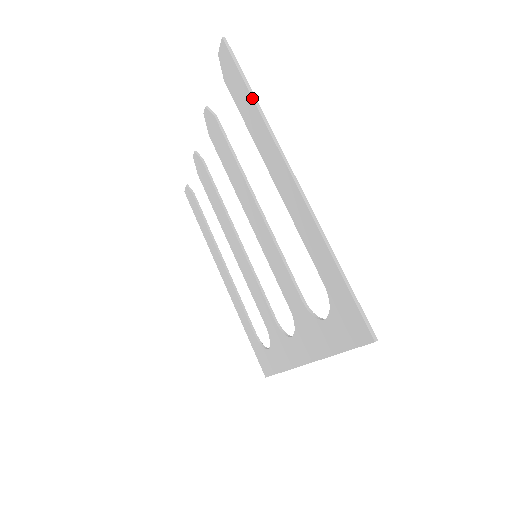
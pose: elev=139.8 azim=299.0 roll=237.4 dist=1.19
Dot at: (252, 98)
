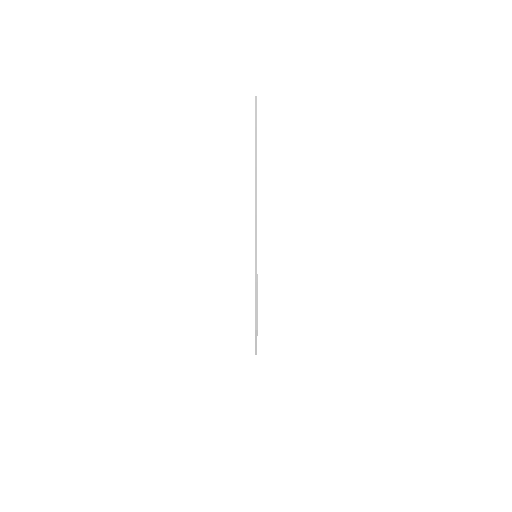
Dot at: (255, 142)
